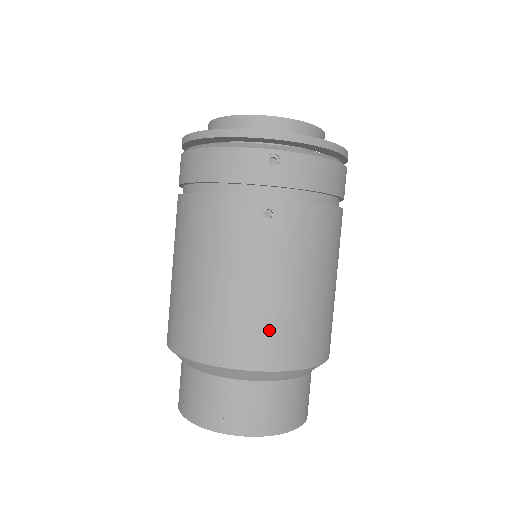
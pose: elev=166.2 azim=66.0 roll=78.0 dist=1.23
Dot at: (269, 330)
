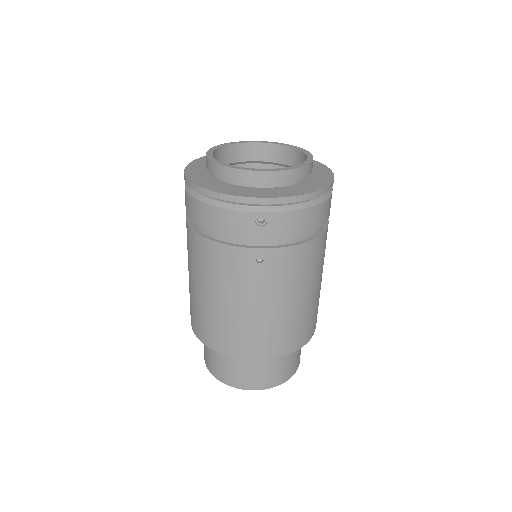
Dot at: (264, 336)
